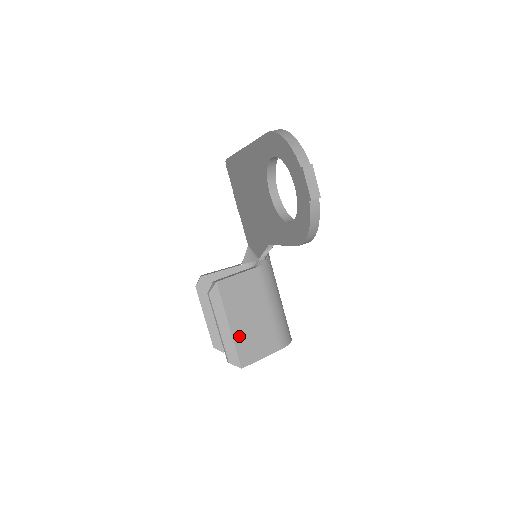
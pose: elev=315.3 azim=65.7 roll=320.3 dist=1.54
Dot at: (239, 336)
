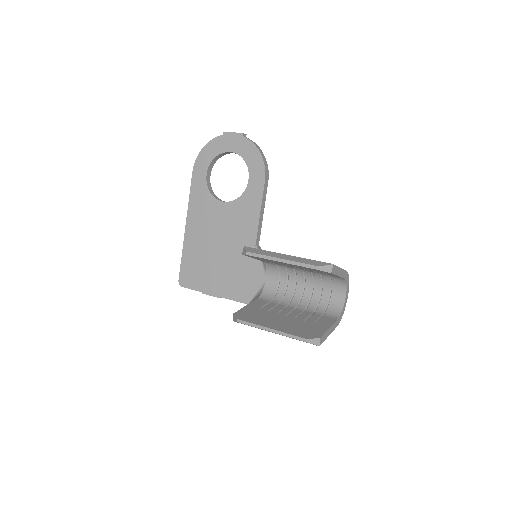
Dot at: occluded
